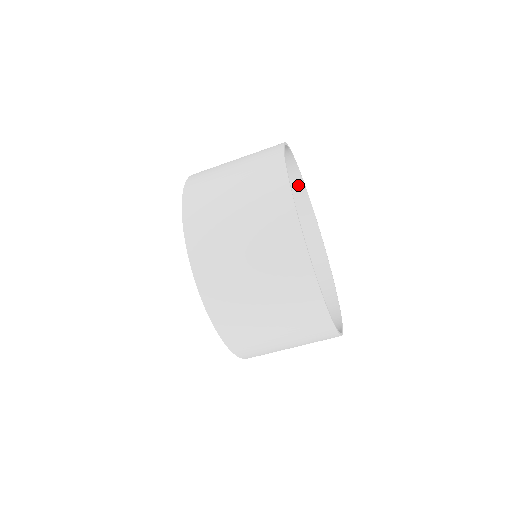
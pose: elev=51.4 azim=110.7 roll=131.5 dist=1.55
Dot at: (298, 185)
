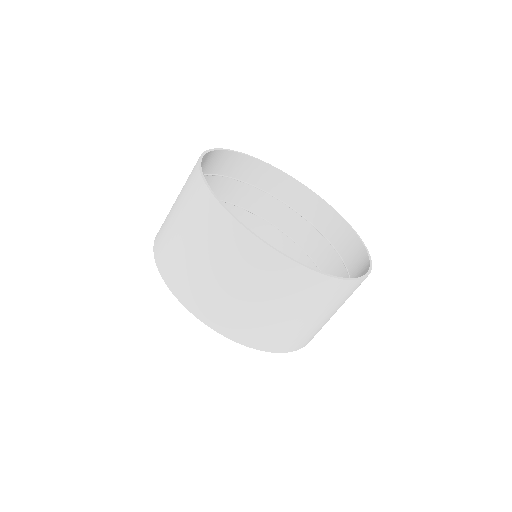
Dot at: (235, 158)
